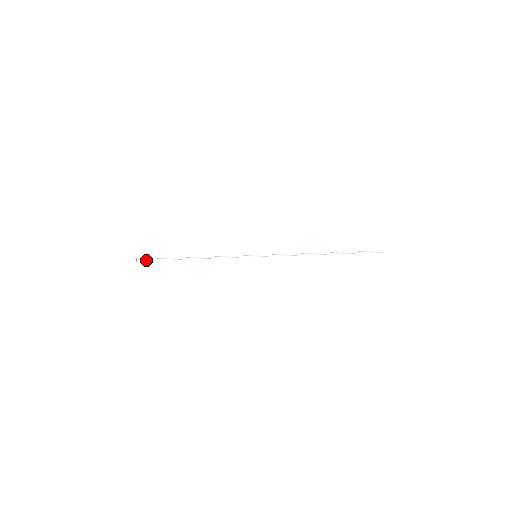
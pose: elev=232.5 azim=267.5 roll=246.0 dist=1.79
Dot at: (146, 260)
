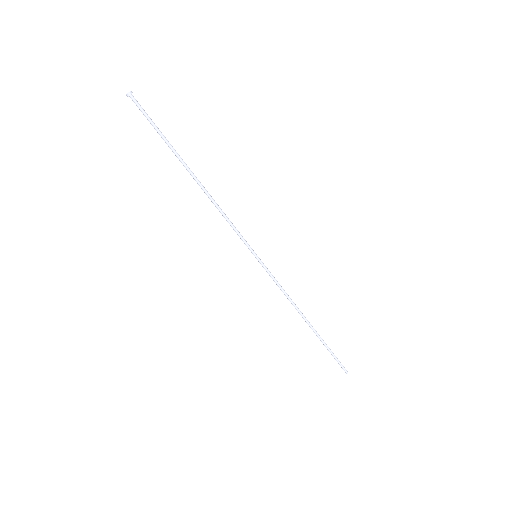
Dot at: (142, 110)
